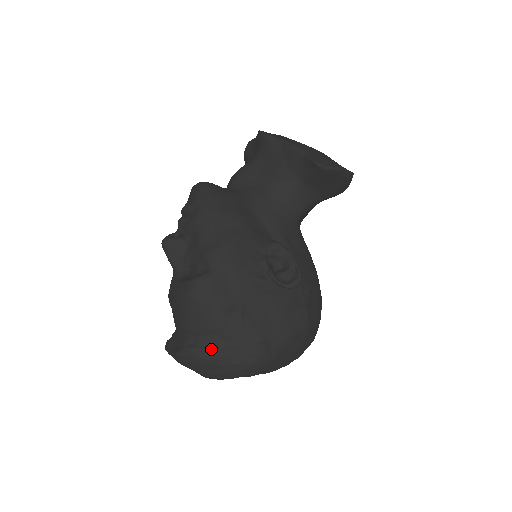
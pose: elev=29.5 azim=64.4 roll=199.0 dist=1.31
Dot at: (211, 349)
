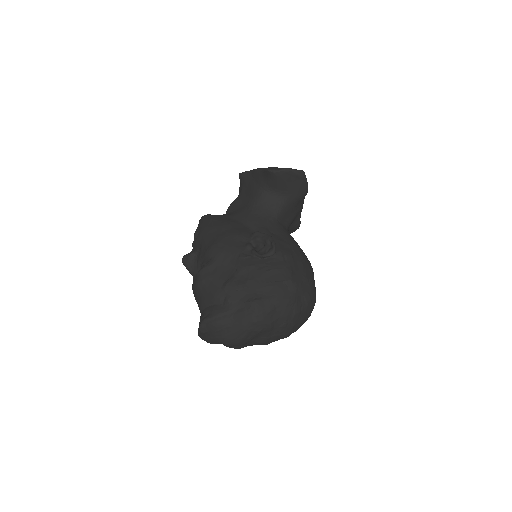
Dot at: (219, 314)
